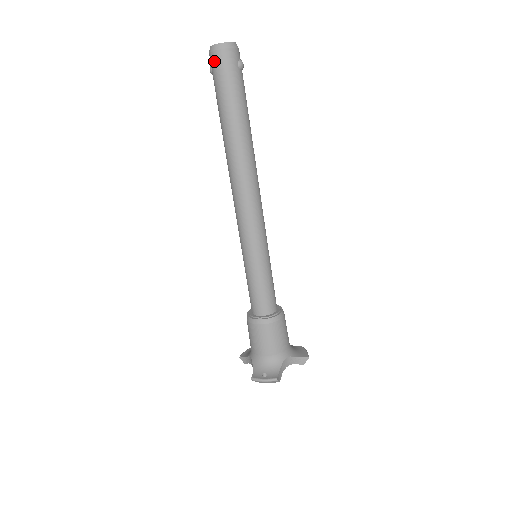
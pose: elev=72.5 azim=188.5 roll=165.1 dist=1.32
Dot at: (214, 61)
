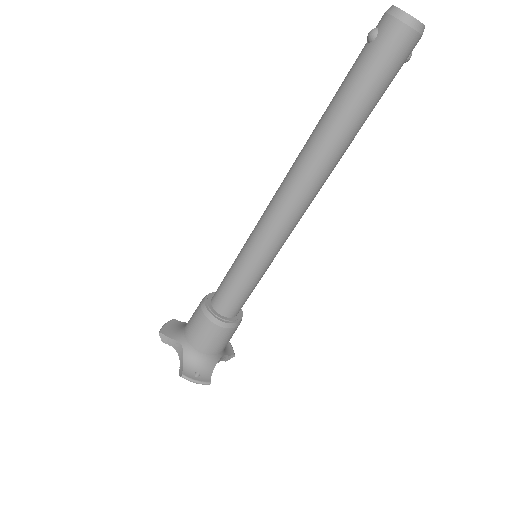
Dot at: (393, 35)
